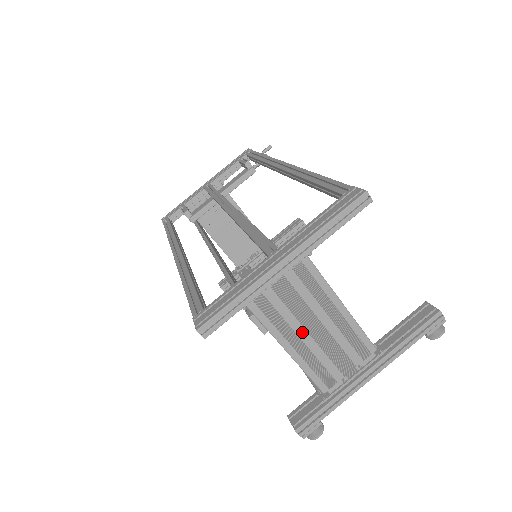
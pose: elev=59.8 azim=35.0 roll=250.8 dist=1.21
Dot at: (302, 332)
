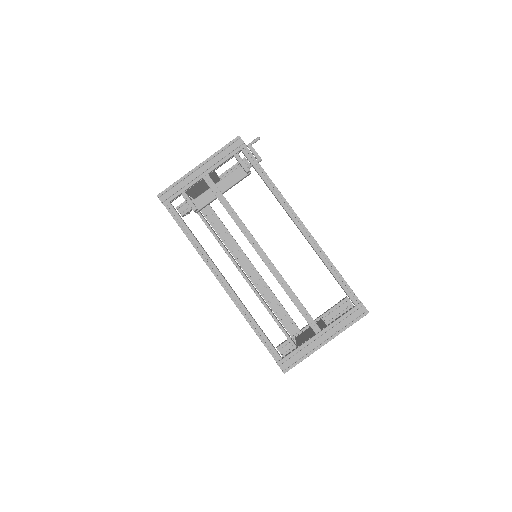
Dot at: occluded
